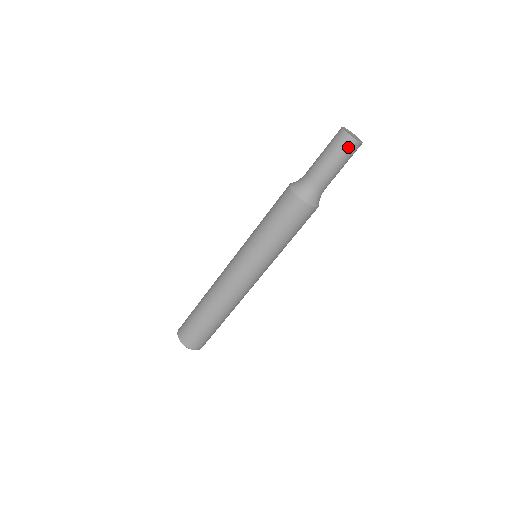
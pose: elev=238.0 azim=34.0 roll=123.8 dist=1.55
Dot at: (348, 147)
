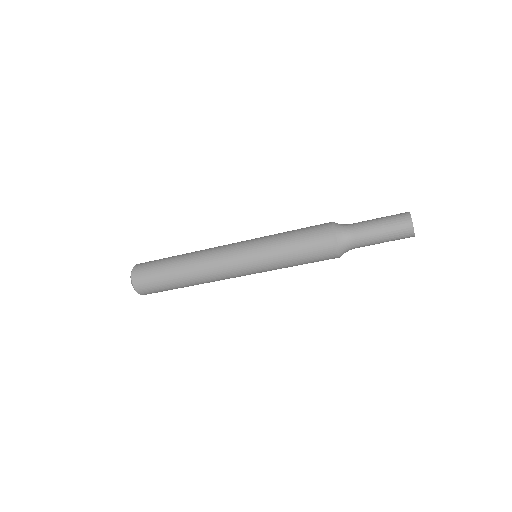
Dot at: (404, 235)
